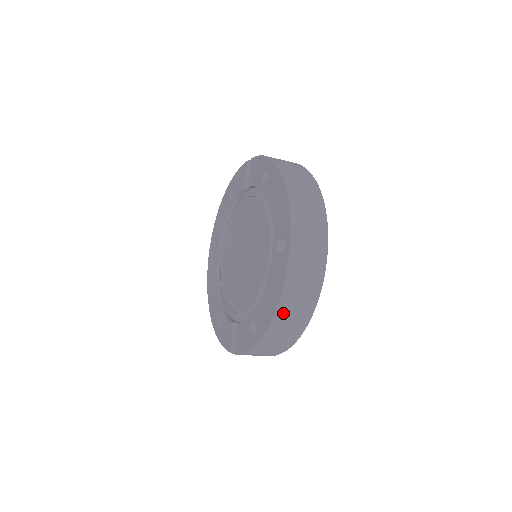
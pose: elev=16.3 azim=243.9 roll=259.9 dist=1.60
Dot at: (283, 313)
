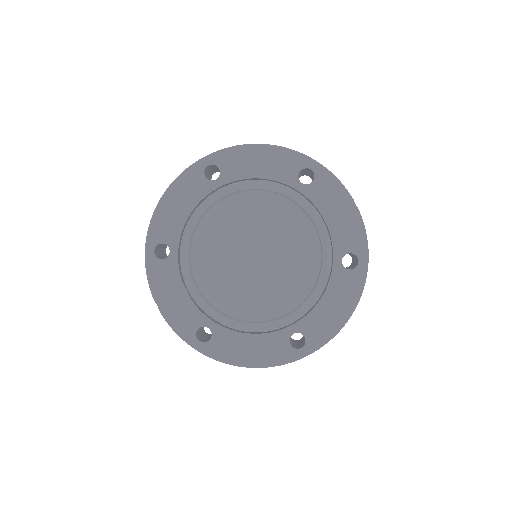
Dot at: occluded
